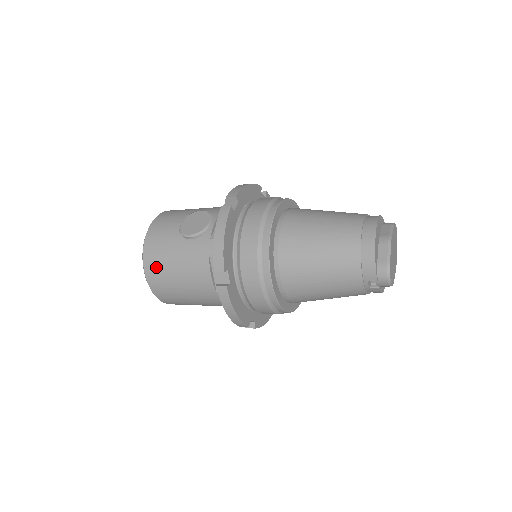
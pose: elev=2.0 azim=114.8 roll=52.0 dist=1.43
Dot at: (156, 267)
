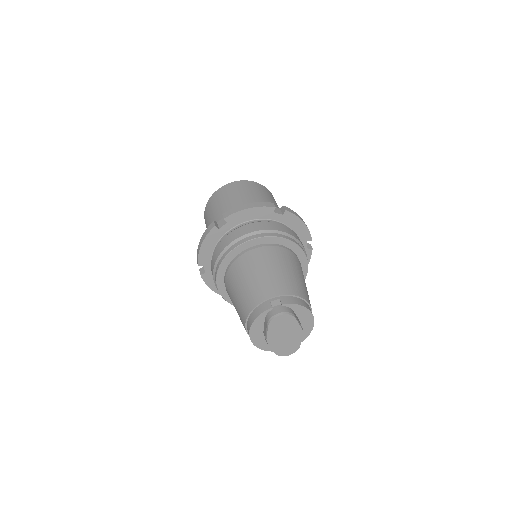
Dot at: occluded
